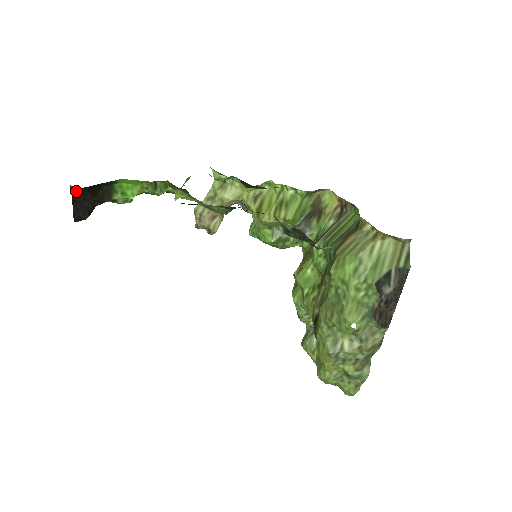
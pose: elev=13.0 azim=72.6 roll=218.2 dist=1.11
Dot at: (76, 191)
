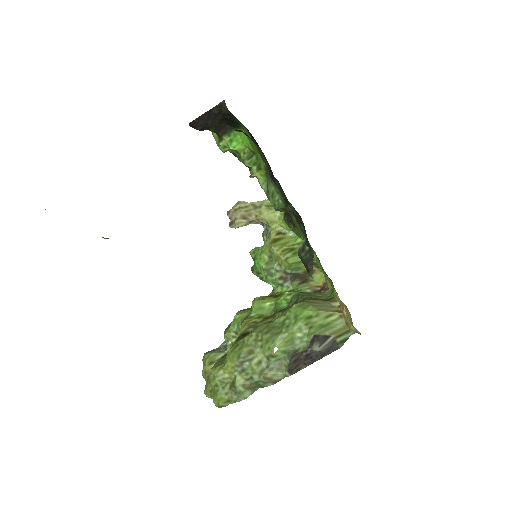
Dot at: (219, 107)
